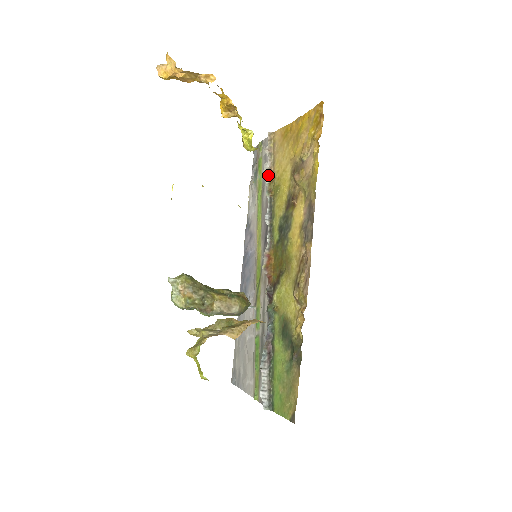
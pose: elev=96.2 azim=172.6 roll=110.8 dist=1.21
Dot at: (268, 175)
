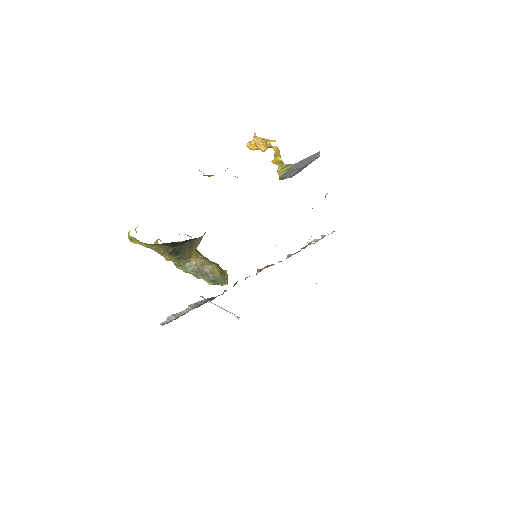
Dot at: (313, 243)
